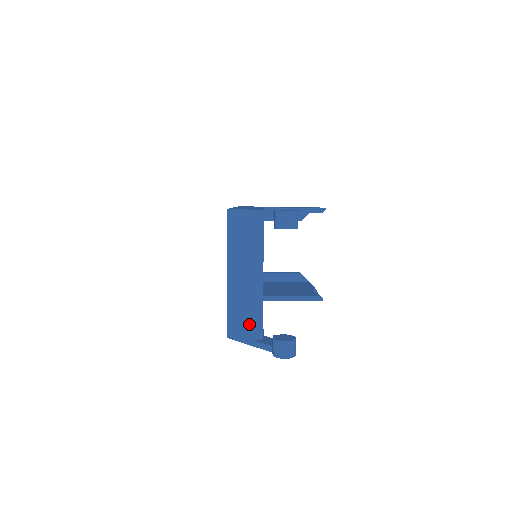
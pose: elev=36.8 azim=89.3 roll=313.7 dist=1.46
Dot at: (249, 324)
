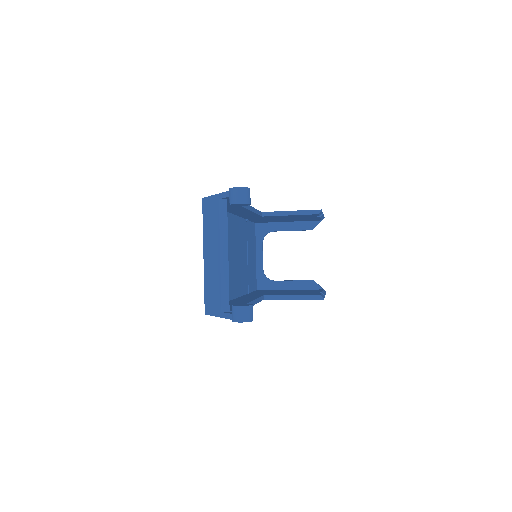
Dot at: (218, 297)
